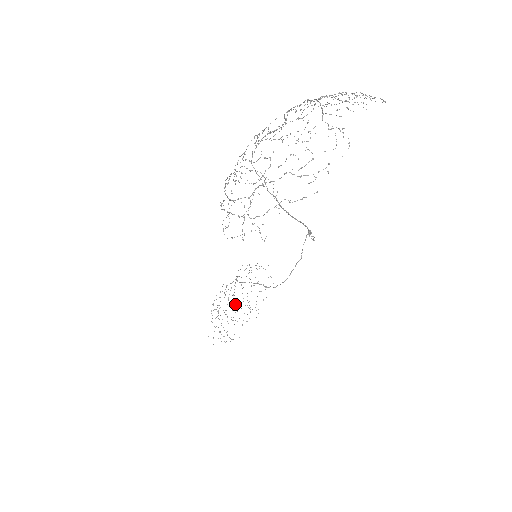
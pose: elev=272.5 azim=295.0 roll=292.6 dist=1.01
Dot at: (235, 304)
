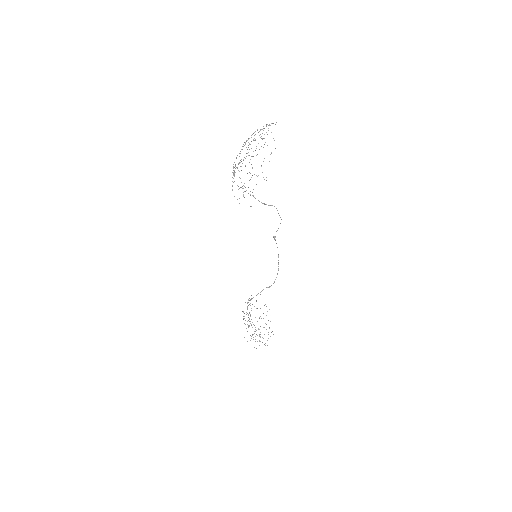
Dot at: occluded
